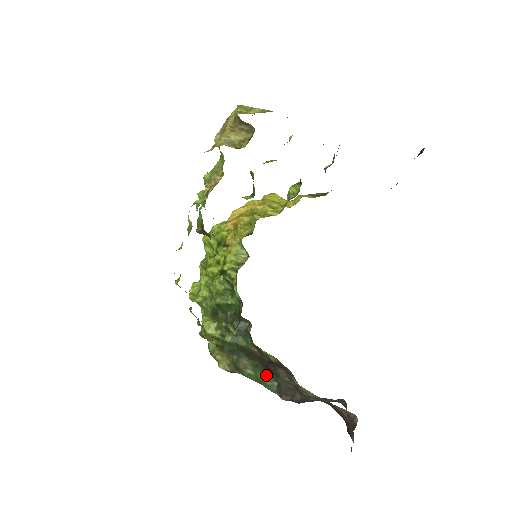
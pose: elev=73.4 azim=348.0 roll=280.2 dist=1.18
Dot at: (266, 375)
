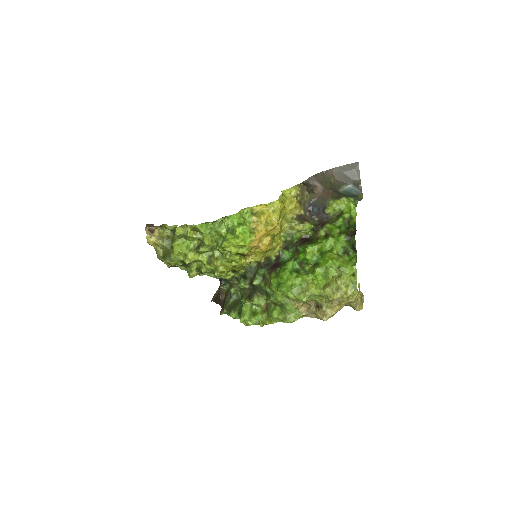
Dot at: occluded
